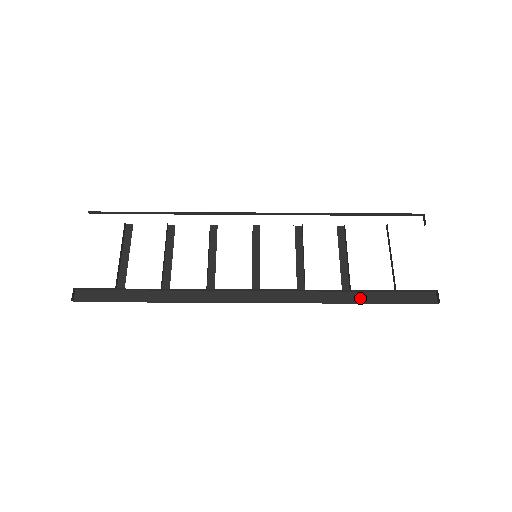
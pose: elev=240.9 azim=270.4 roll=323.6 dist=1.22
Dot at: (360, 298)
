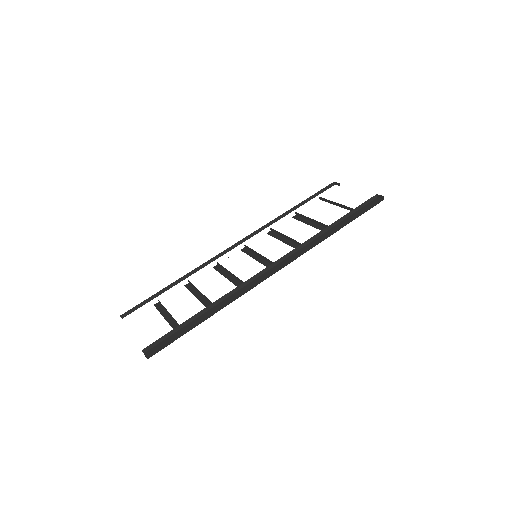
Dot at: (339, 227)
